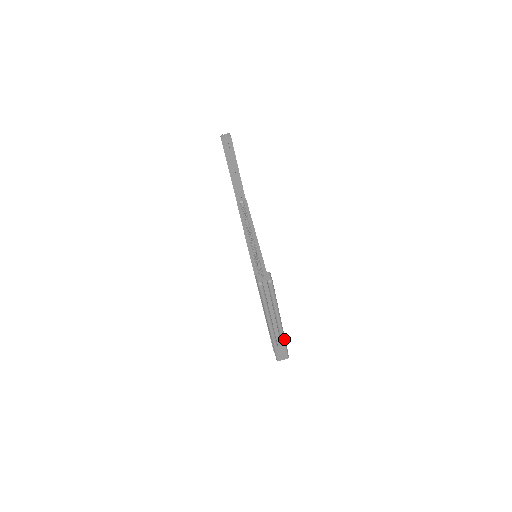
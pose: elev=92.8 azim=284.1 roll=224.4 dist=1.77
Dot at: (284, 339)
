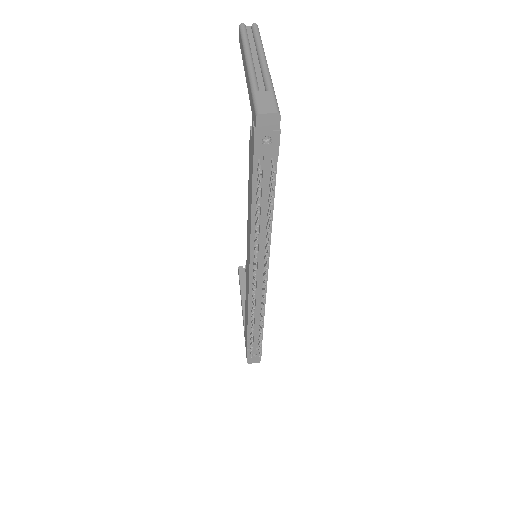
Dot at: (271, 84)
